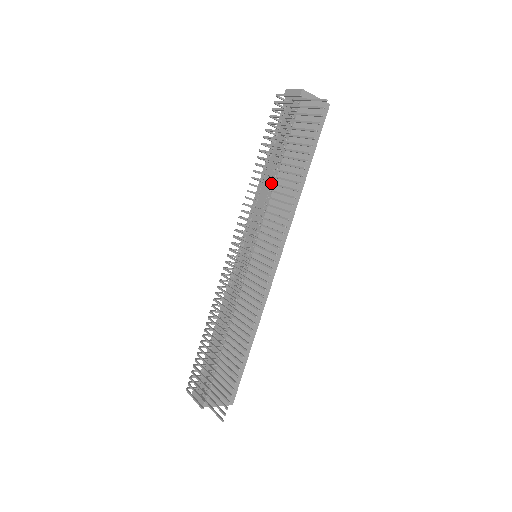
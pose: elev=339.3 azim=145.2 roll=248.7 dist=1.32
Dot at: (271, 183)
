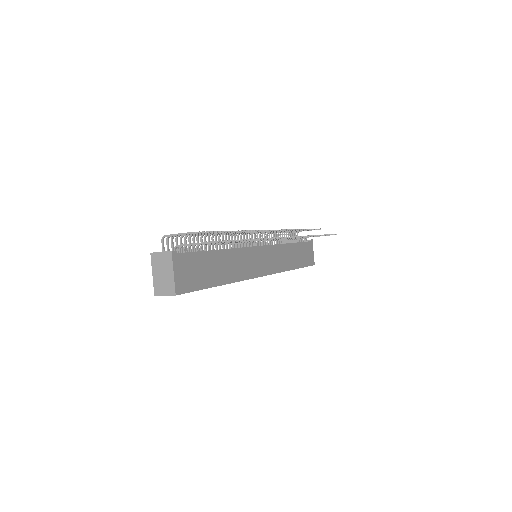
Dot at: (298, 229)
